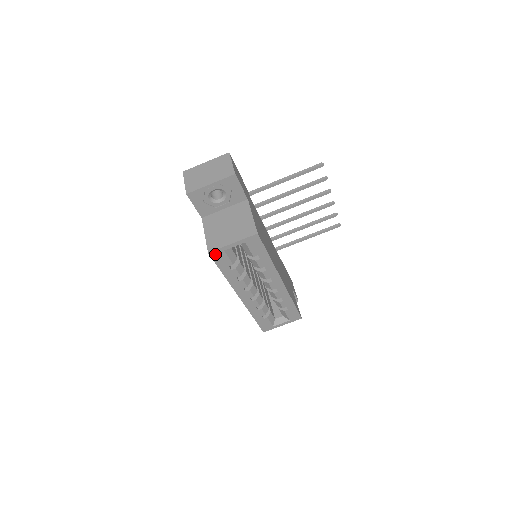
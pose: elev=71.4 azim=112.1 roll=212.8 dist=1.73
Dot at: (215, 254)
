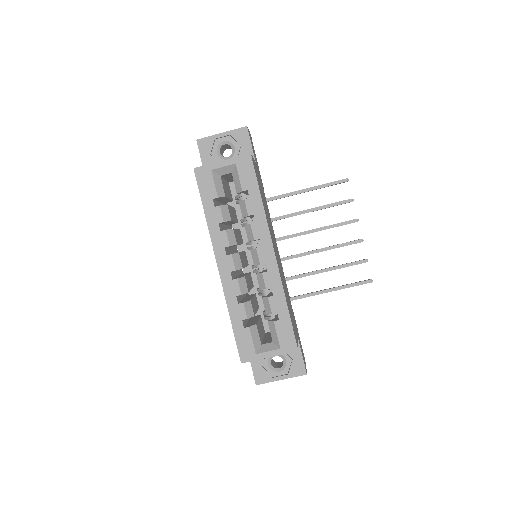
Dot at: (201, 173)
